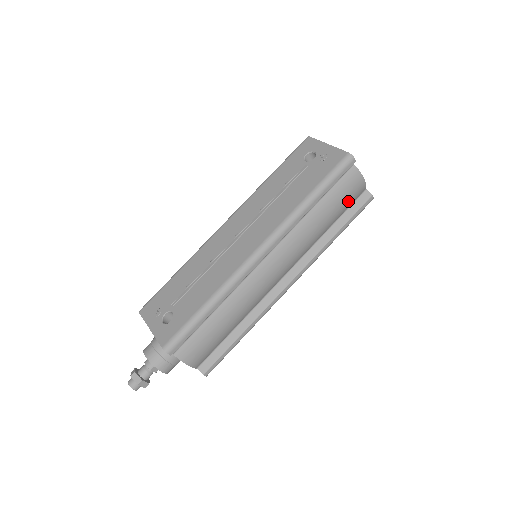
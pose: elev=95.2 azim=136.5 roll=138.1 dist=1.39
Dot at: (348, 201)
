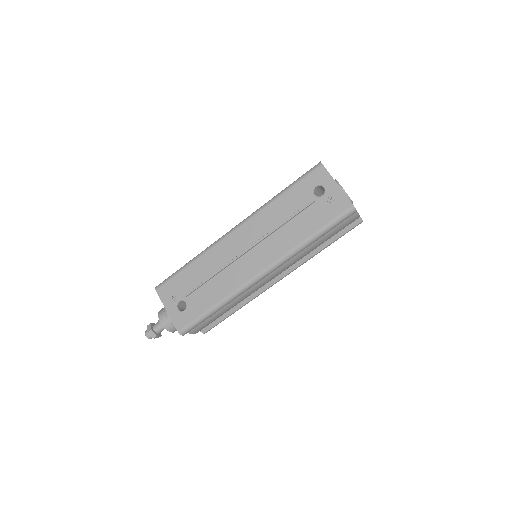
Dot at: occluded
